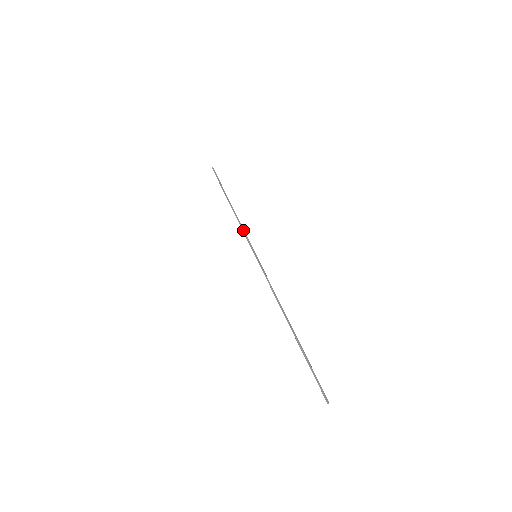
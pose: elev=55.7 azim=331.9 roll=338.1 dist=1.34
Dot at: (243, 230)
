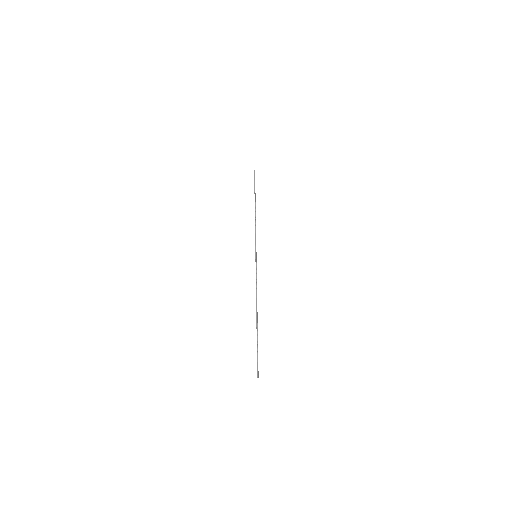
Dot at: occluded
